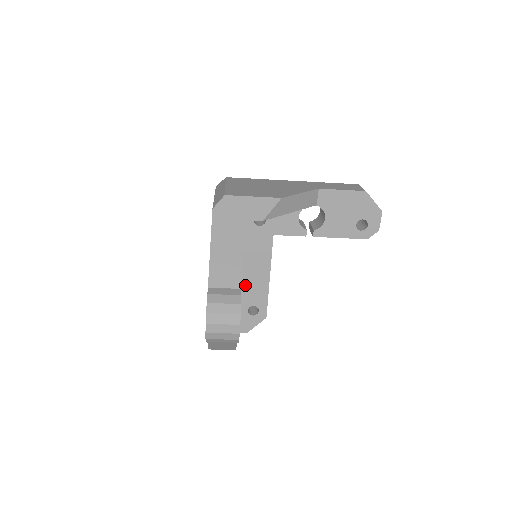
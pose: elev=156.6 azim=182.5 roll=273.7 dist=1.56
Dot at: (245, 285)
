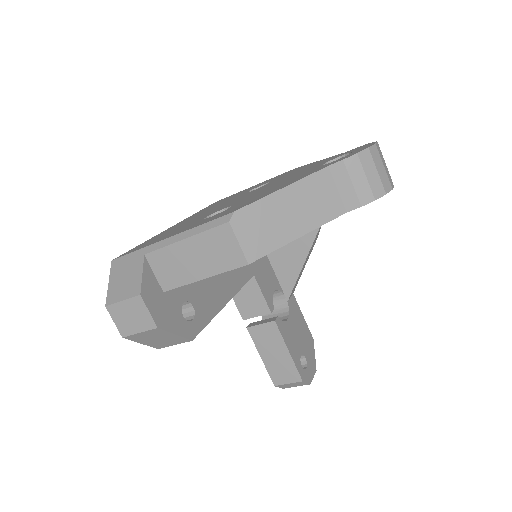
Dot at: occluded
